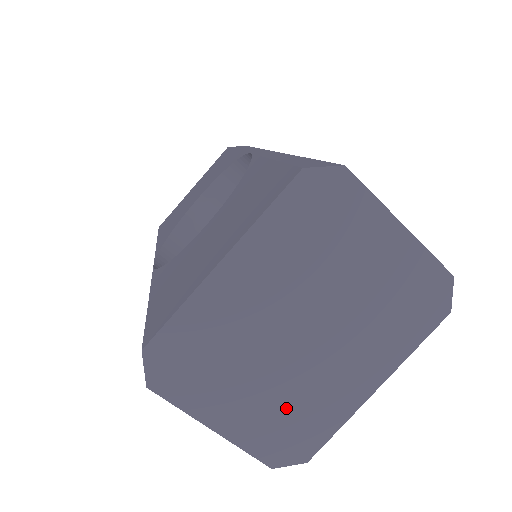
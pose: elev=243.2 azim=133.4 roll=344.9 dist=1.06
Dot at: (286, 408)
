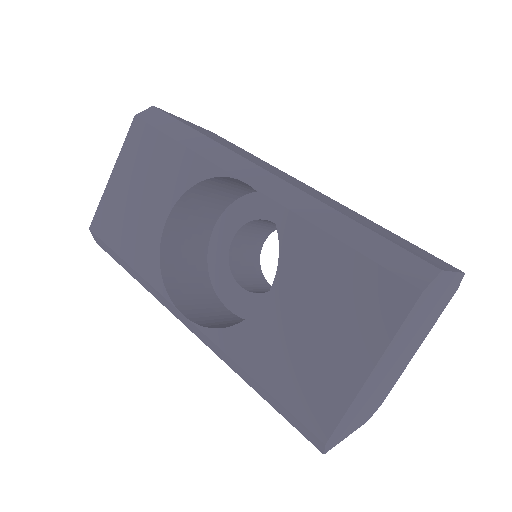
Dot at: (381, 395)
